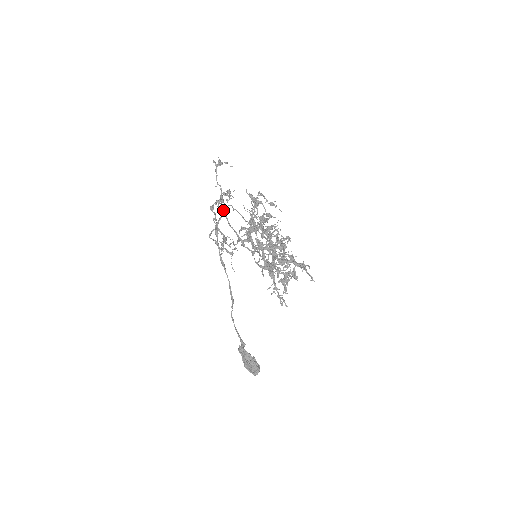
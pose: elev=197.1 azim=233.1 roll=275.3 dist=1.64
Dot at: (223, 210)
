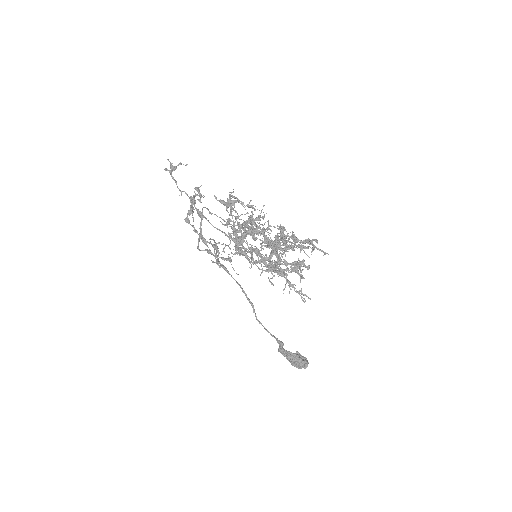
Dot at: (200, 213)
